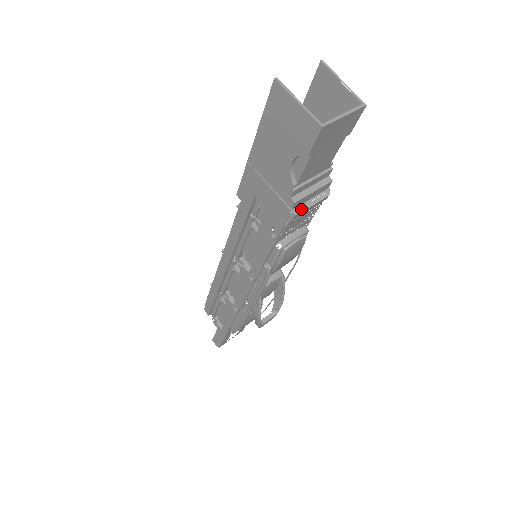
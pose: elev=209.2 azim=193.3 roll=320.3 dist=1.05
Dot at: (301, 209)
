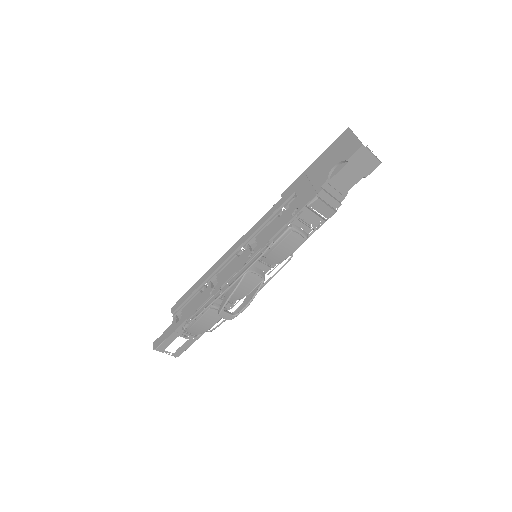
Dot at: (321, 200)
